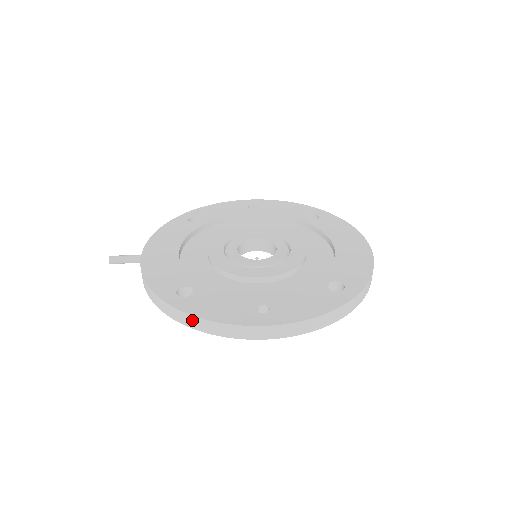
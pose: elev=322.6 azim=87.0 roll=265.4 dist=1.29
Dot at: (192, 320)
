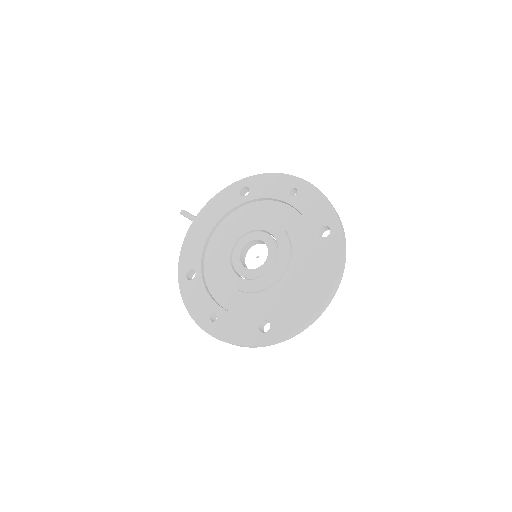
Dot at: occluded
